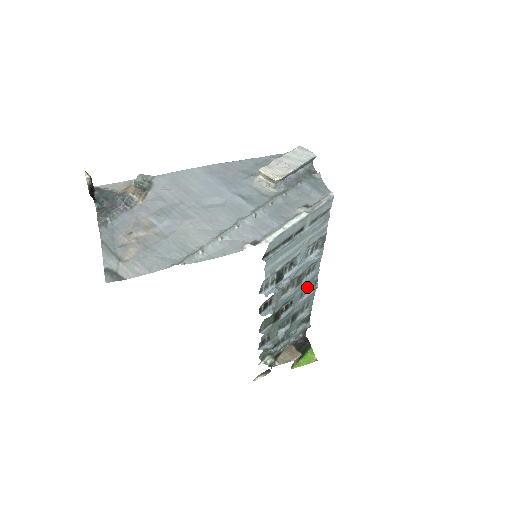
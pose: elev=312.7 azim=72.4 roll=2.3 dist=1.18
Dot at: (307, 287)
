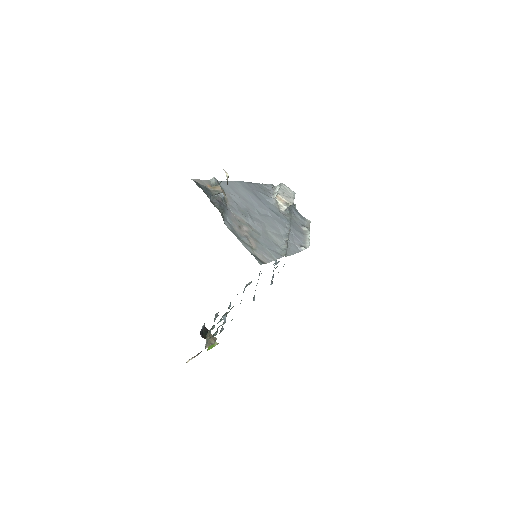
Dot at: occluded
